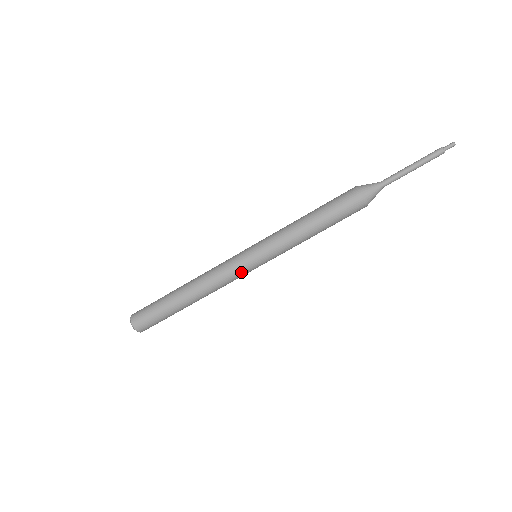
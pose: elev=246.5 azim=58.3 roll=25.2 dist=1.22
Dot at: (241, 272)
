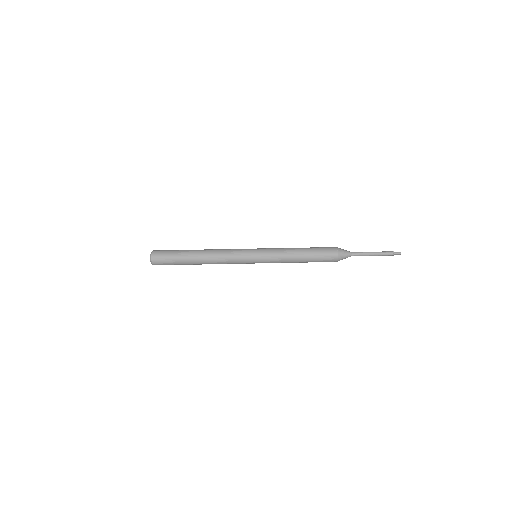
Dot at: (243, 263)
